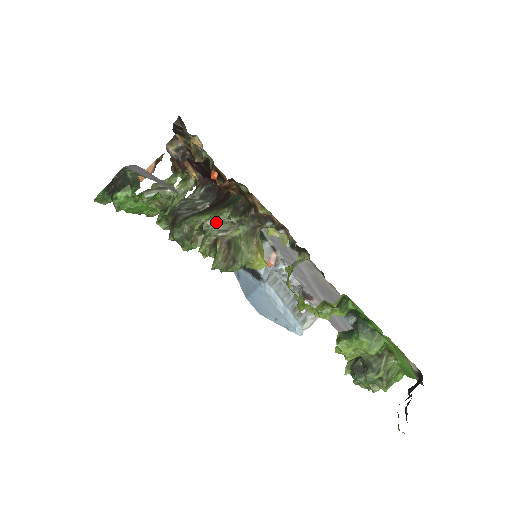
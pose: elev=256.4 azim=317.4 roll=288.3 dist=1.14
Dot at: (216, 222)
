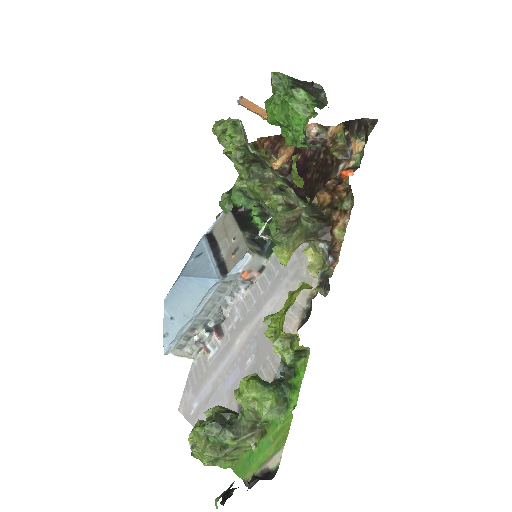
Dot at: (296, 198)
